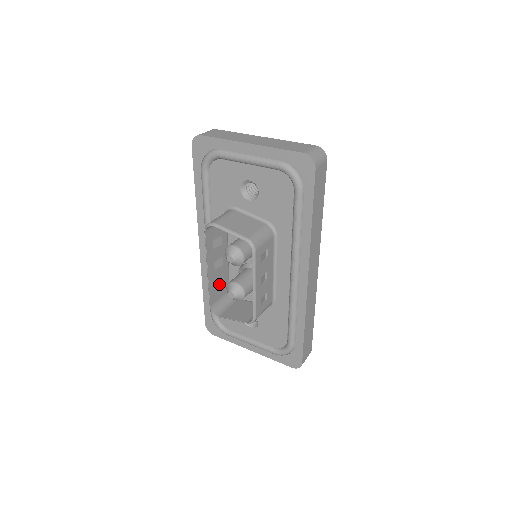
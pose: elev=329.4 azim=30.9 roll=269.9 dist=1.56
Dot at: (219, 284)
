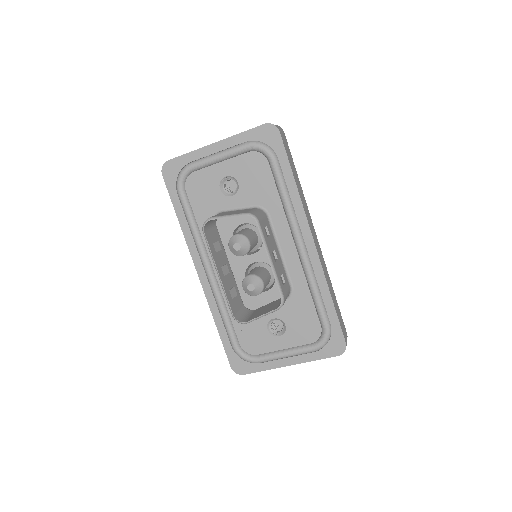
Dot at: (233, 293)
